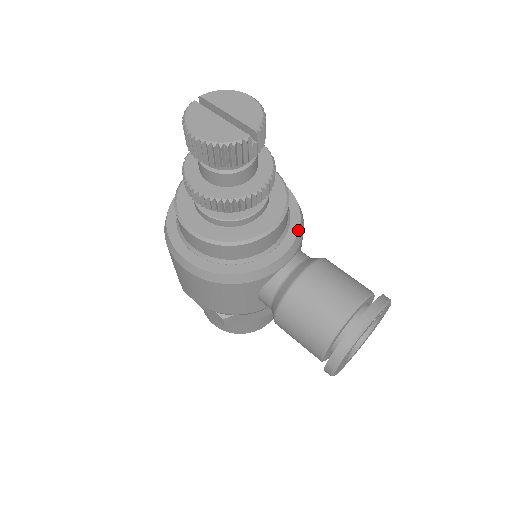
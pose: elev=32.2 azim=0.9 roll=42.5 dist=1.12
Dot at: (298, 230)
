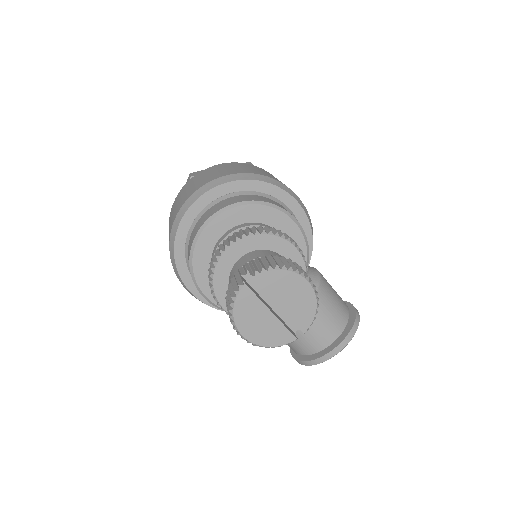
Dot at: occluded
